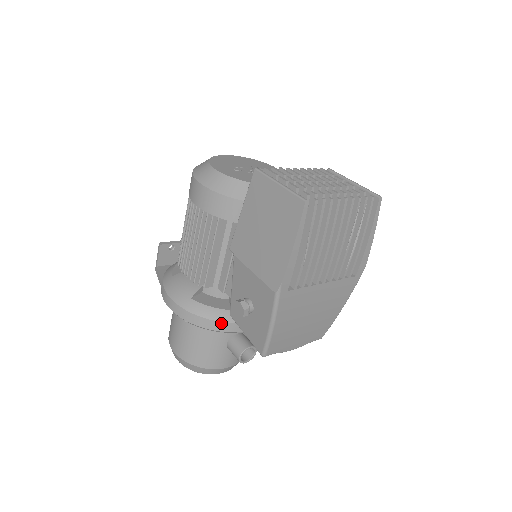
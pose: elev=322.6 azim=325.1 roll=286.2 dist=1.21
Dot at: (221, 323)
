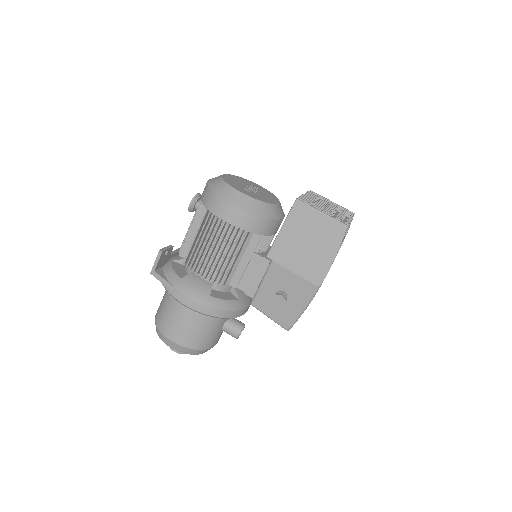
Dot at: (235, 311)
